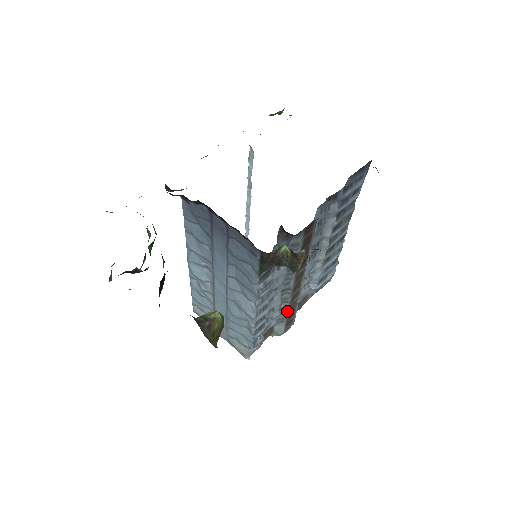
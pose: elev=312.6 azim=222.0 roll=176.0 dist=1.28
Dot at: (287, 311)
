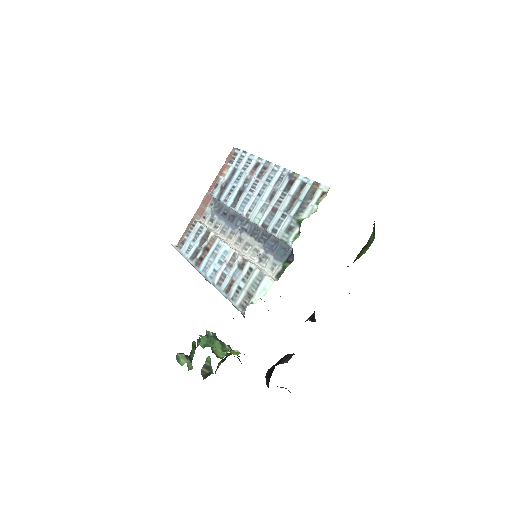
Dot at: occluded
